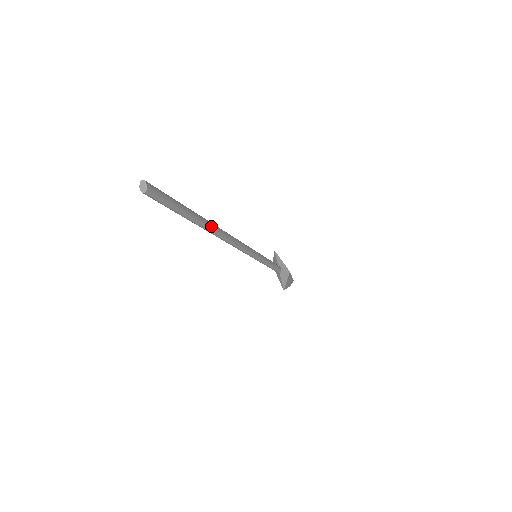
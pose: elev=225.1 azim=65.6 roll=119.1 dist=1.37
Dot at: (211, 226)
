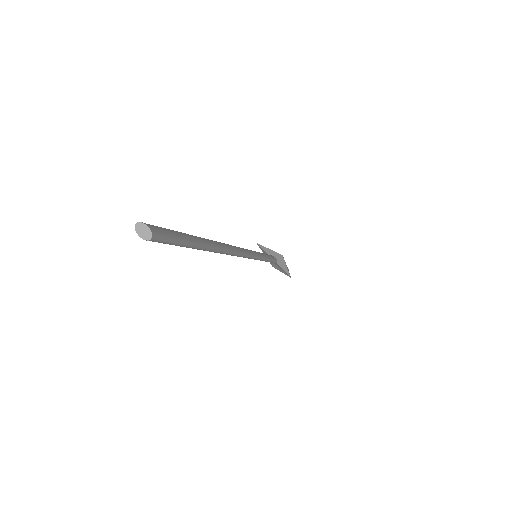
Dot at: (218, 244)
